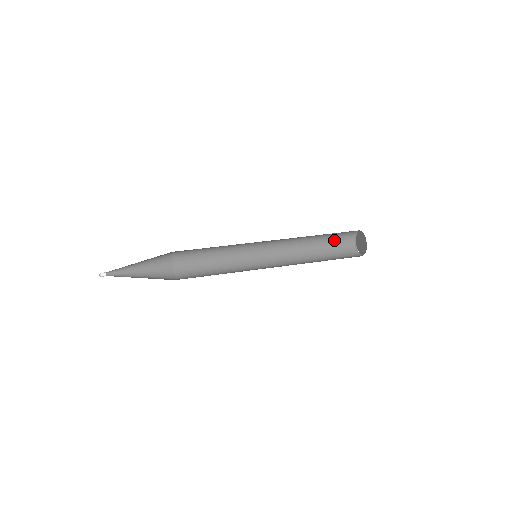
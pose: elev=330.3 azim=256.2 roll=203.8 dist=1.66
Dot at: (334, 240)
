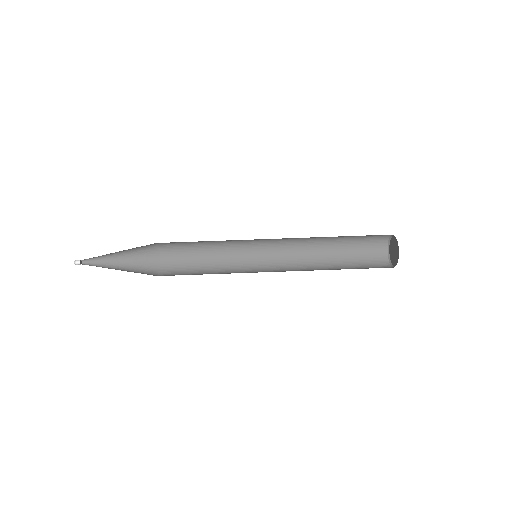
Dot at: occluded
